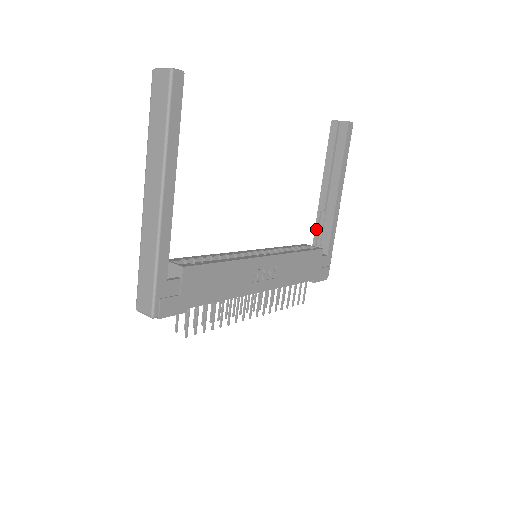
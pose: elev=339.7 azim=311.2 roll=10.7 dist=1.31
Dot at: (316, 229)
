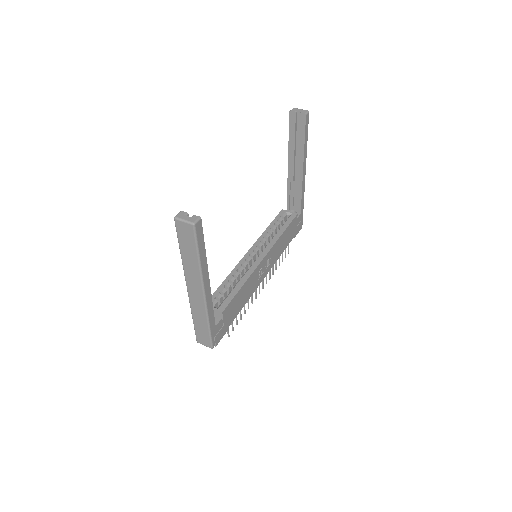
Dot at: (288, 195)
